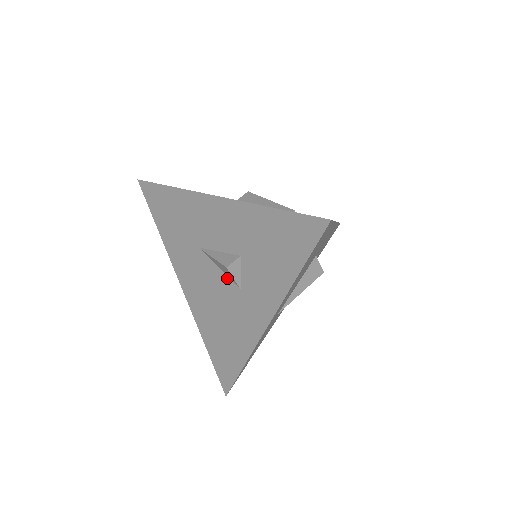
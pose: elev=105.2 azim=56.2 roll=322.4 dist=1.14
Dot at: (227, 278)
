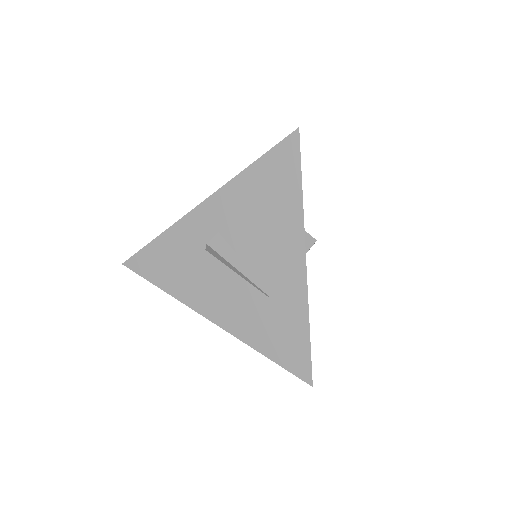
Dot at: occluded
